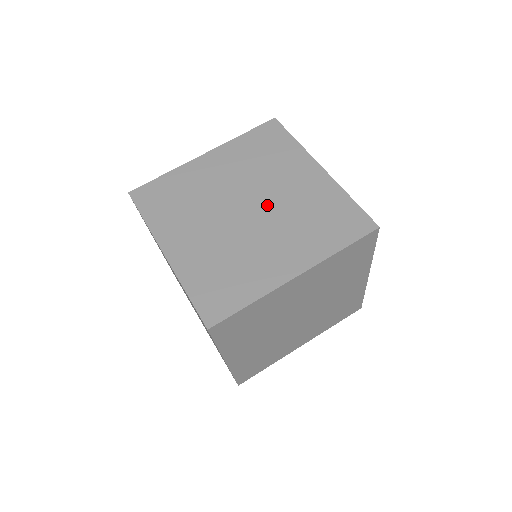
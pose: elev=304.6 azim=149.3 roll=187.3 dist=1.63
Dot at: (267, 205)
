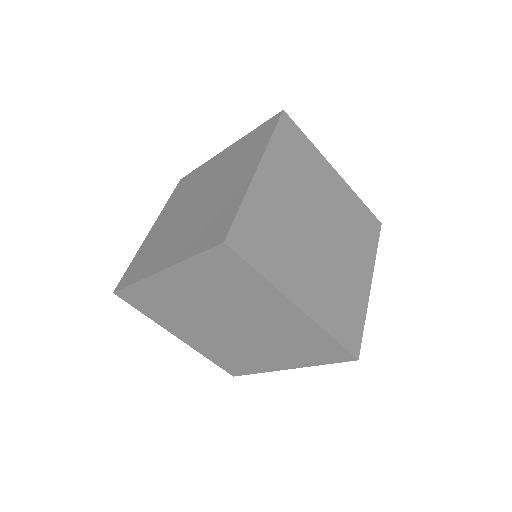
Dot at: (205, 202)
